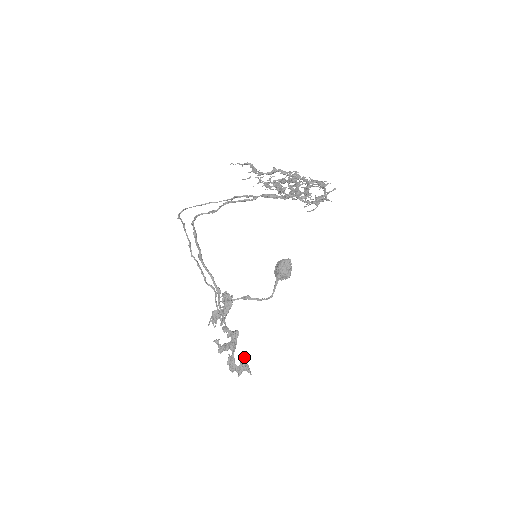
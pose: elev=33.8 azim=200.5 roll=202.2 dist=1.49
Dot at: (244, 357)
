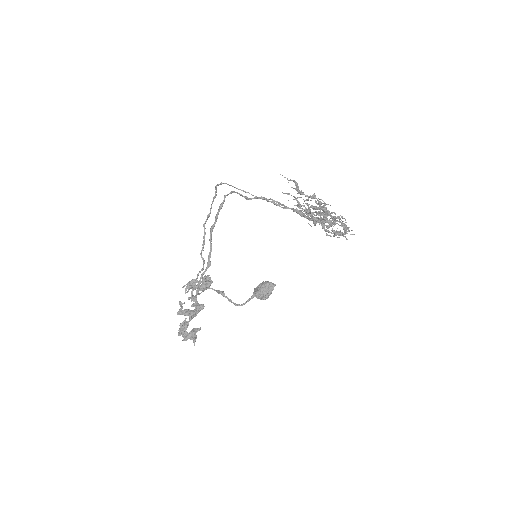
Dot at: occluded
